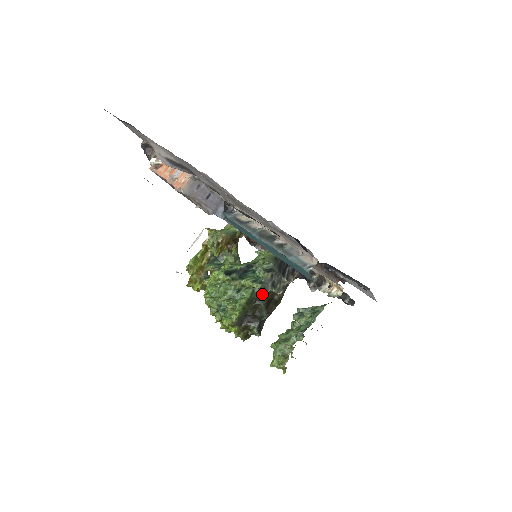
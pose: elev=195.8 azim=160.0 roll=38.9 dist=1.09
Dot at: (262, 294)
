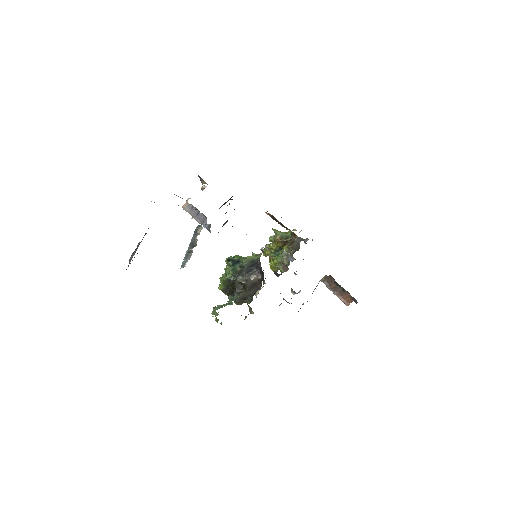
Dot at: (236, 279)
